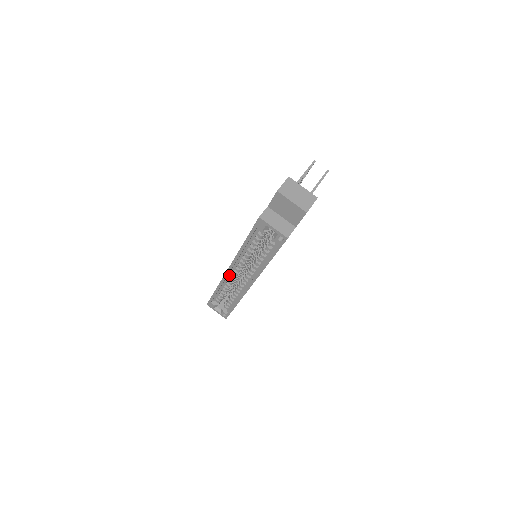
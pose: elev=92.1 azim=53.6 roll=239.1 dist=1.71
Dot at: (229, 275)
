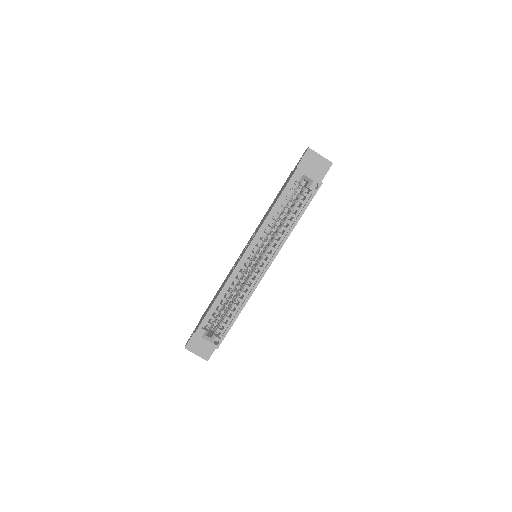
Dot at: (239, 267)
